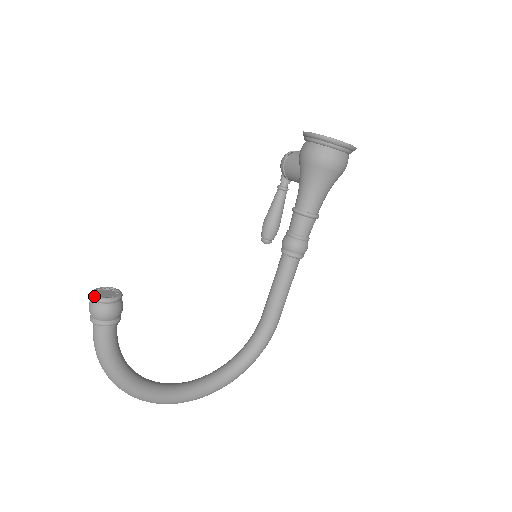
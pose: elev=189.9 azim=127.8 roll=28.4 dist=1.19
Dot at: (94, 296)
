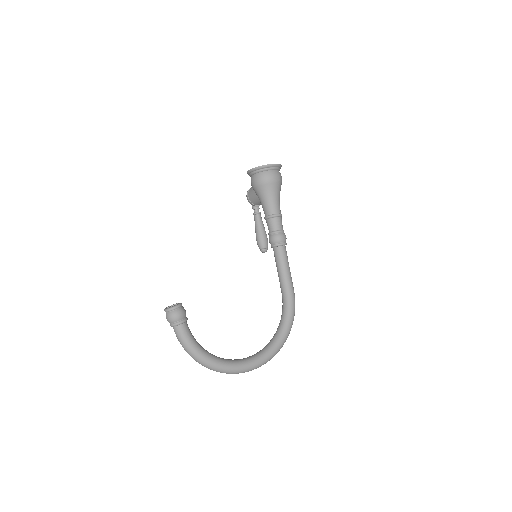
Dot at: (166, 309)
